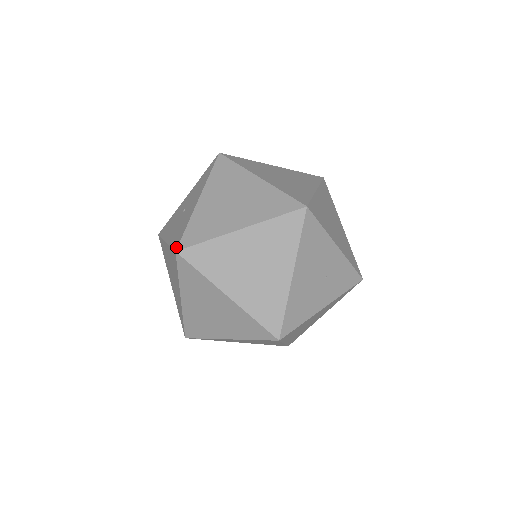
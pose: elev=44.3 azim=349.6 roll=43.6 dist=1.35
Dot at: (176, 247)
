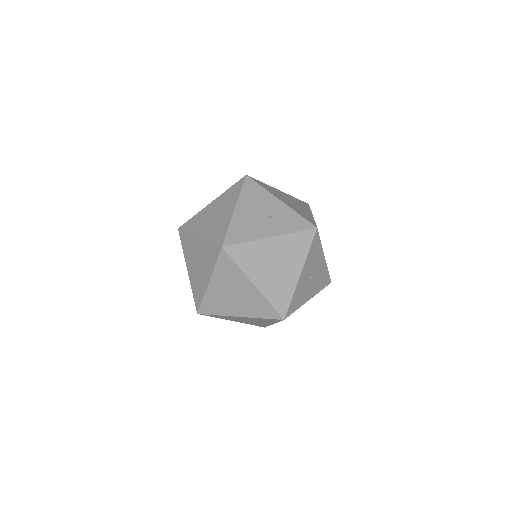
Dot at: occluded
